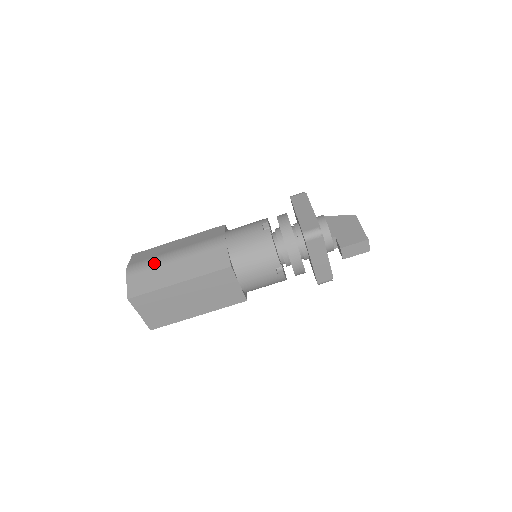
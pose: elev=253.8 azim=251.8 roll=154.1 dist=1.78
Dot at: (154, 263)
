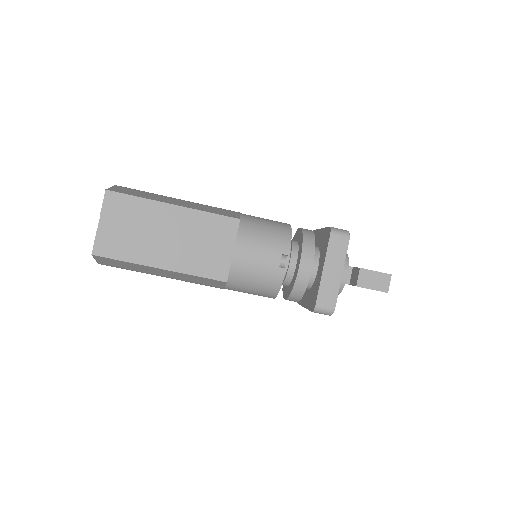
Dot at: (152, 193)
